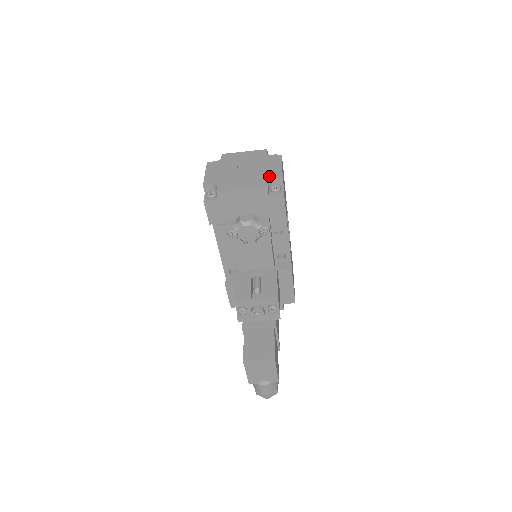
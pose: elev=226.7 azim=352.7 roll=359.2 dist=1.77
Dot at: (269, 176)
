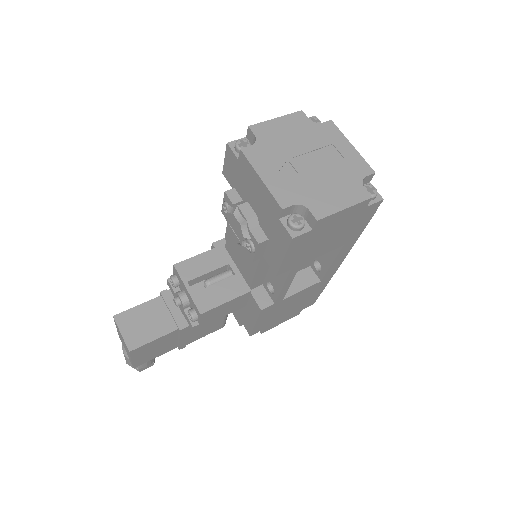
Dot at: (310, 201)
